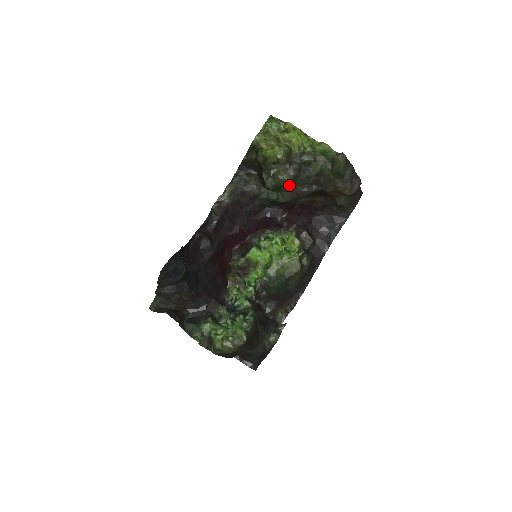
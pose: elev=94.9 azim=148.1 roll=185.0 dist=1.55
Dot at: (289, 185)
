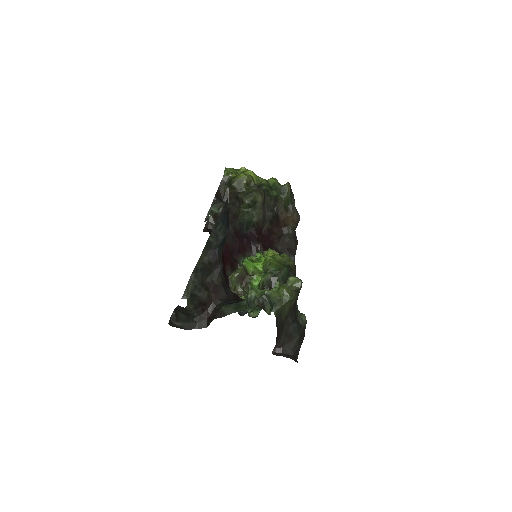
Dot at: (262, 201)
